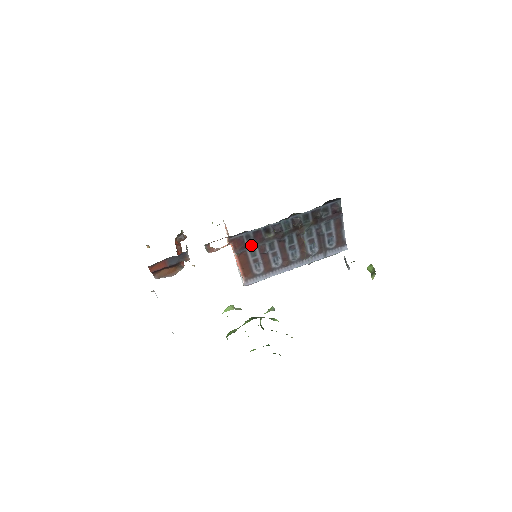
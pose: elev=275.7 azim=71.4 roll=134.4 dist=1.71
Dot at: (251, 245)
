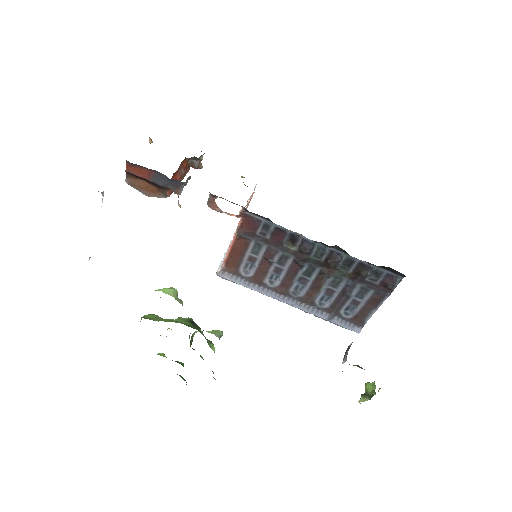
Dot at: (262, 239)
